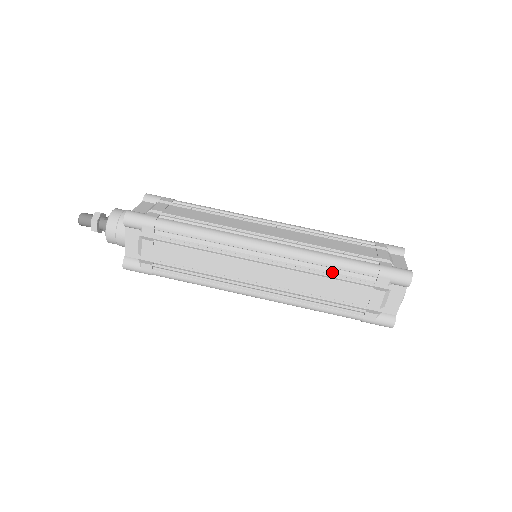
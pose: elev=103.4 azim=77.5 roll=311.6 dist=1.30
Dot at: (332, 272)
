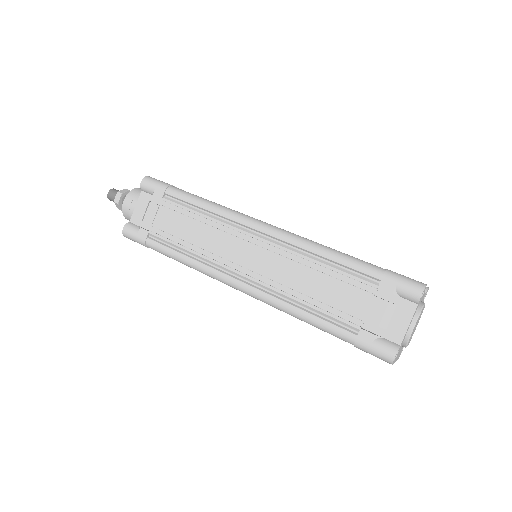
Dot at: (328, 265)
